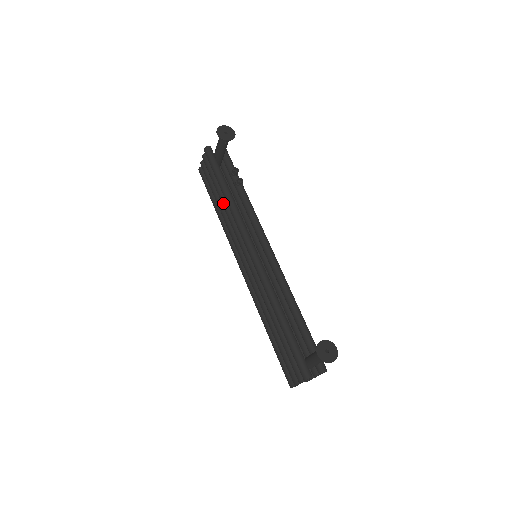
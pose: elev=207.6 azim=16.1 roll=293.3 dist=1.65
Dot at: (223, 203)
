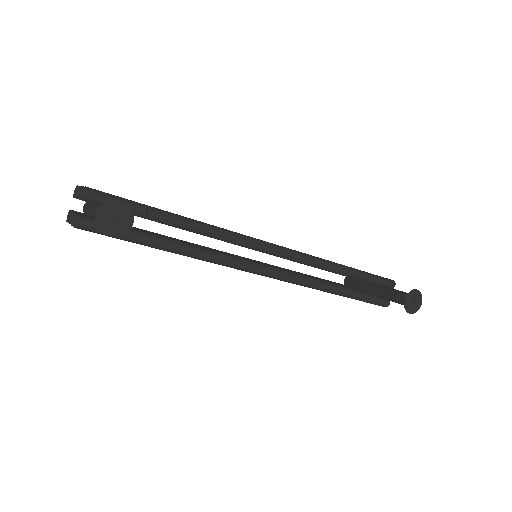
Dot at: occluded
